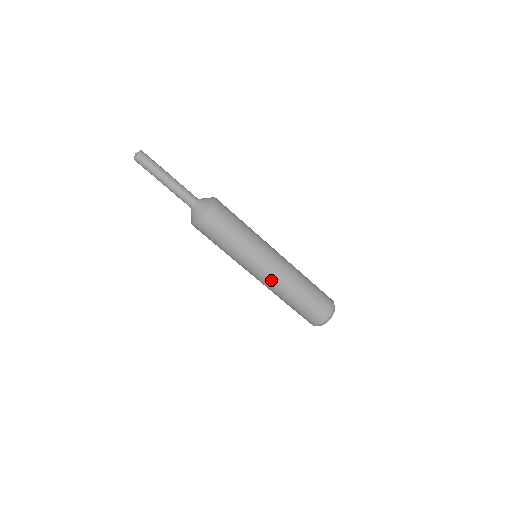
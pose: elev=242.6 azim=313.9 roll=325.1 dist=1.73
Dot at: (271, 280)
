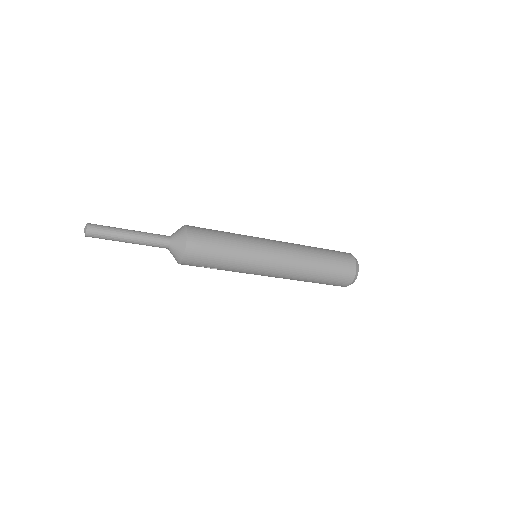
Dot at: (279, 276)
